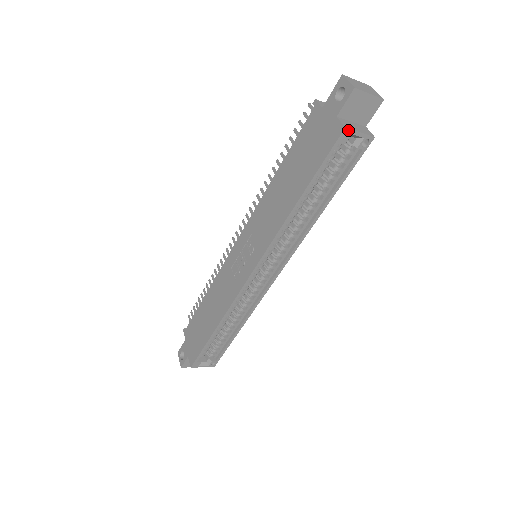
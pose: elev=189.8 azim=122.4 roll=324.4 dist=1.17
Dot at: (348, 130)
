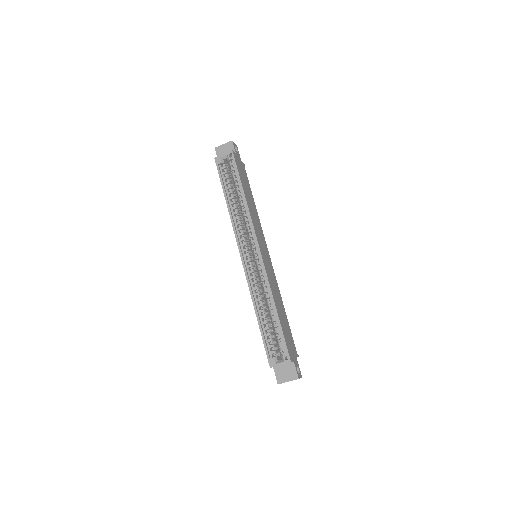
Dot at: (217, 158)
